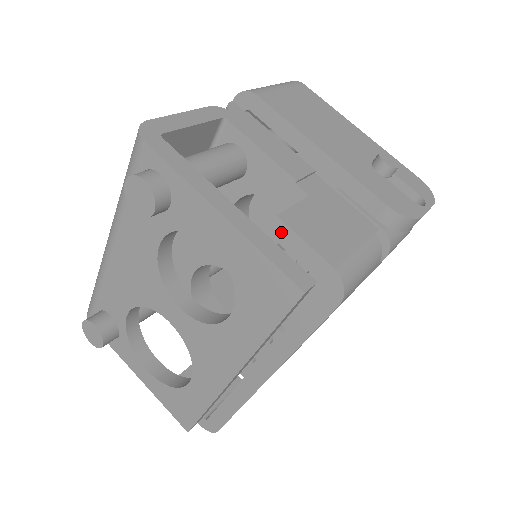
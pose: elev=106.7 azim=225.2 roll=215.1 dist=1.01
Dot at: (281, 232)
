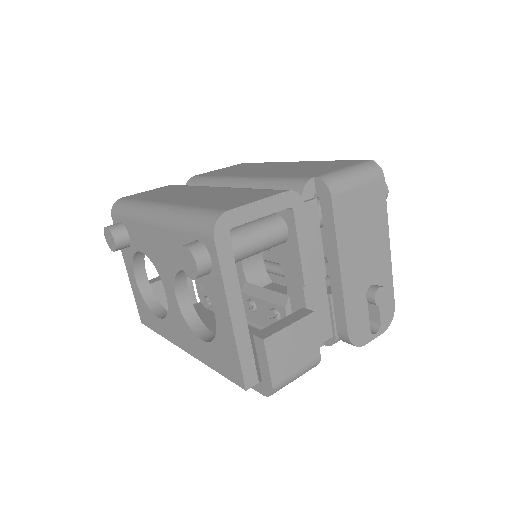
Dot at: (260, 346)
